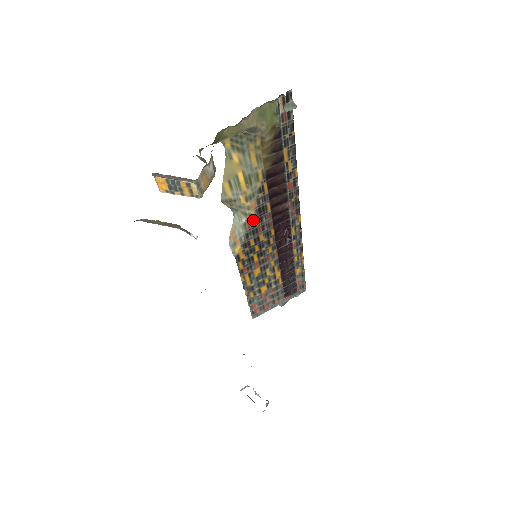
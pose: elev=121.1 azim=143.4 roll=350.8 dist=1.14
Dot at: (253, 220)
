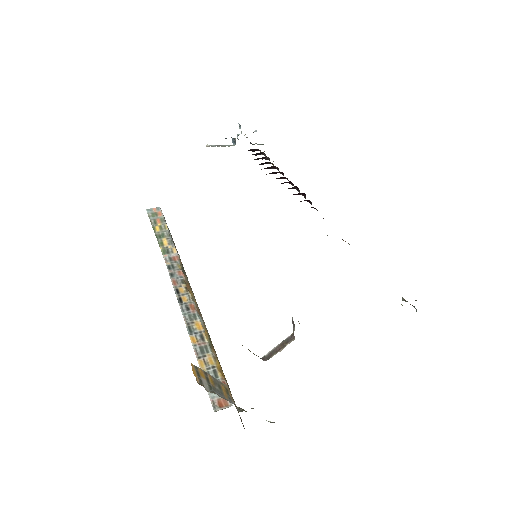
Dot at: occluded
